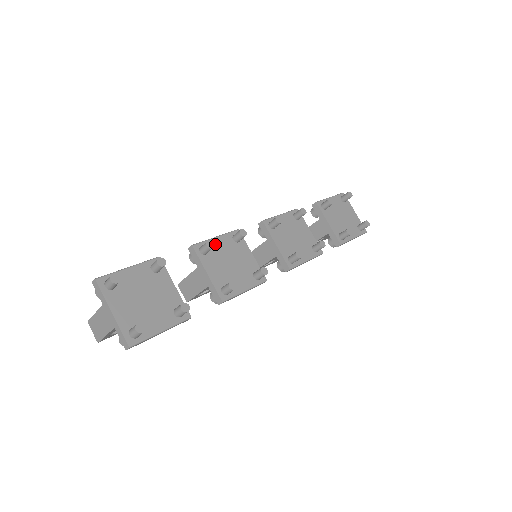
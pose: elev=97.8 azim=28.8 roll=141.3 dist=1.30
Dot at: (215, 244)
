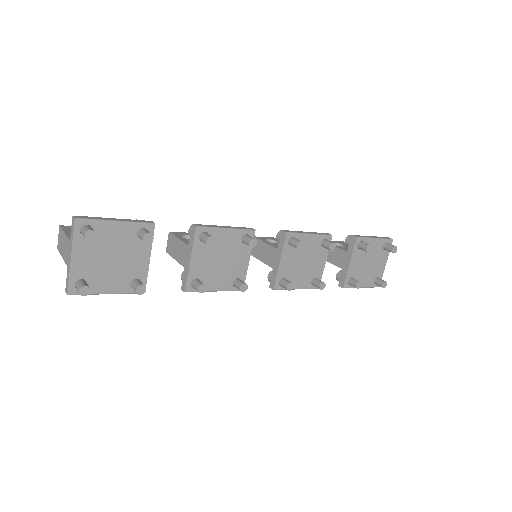
Dot at: (220, 235)
